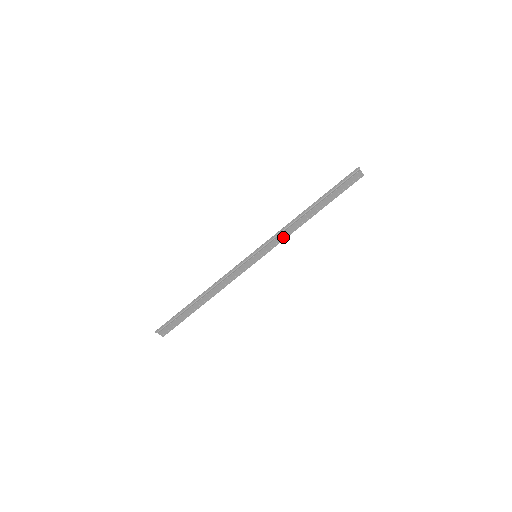
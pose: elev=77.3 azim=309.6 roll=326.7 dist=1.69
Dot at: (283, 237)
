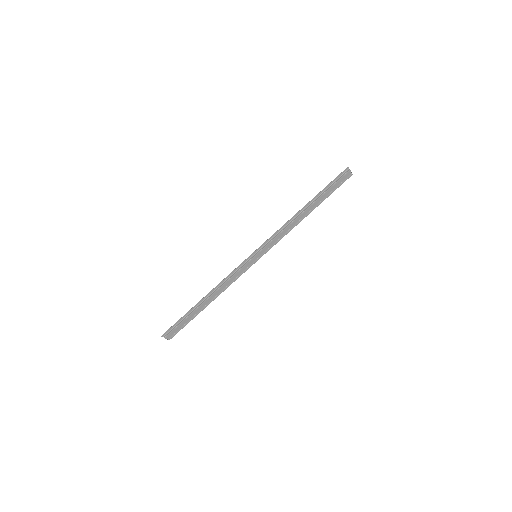
Dot at: (281, 236)
